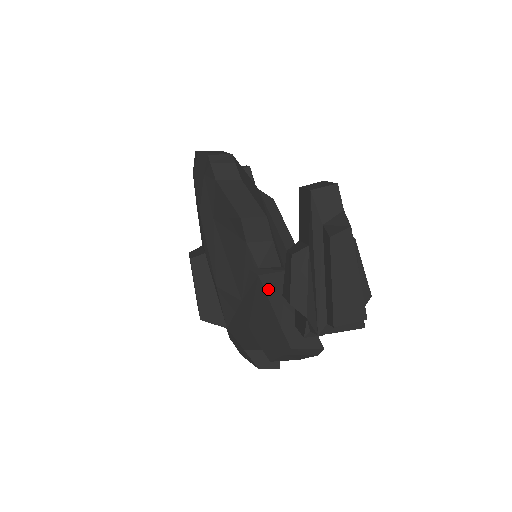
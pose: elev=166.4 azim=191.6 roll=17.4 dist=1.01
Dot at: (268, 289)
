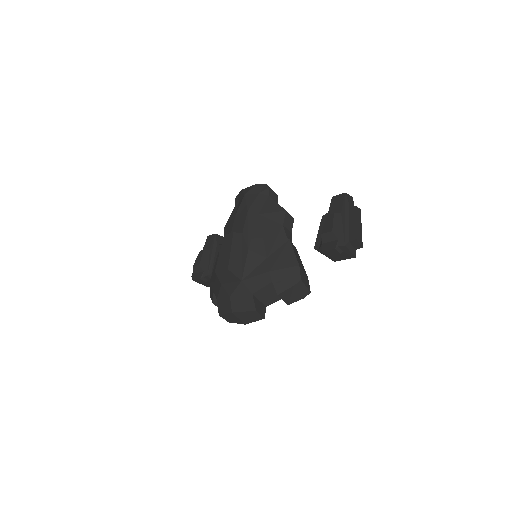
Dot at: (293, 248)
